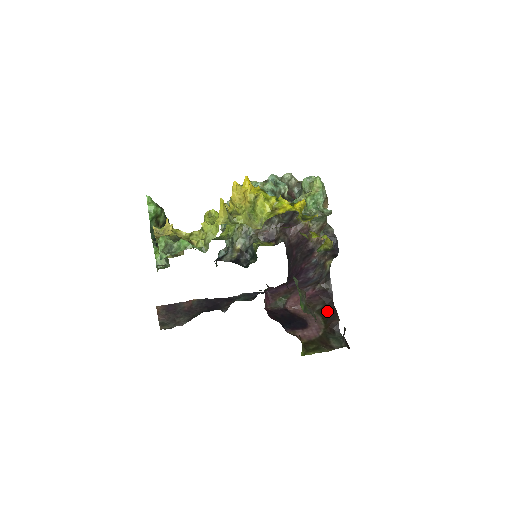
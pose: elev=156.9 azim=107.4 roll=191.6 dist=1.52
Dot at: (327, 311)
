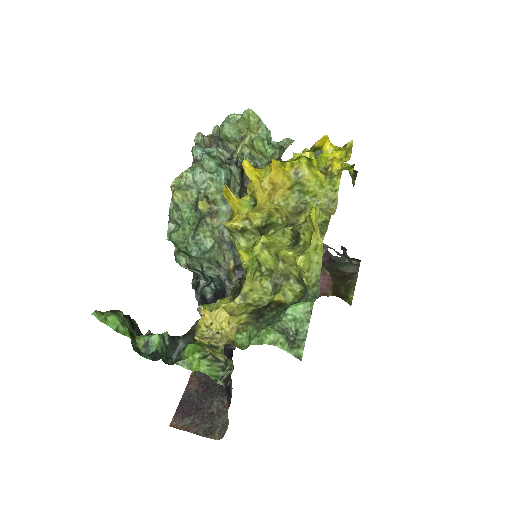
Dot at: occluded
